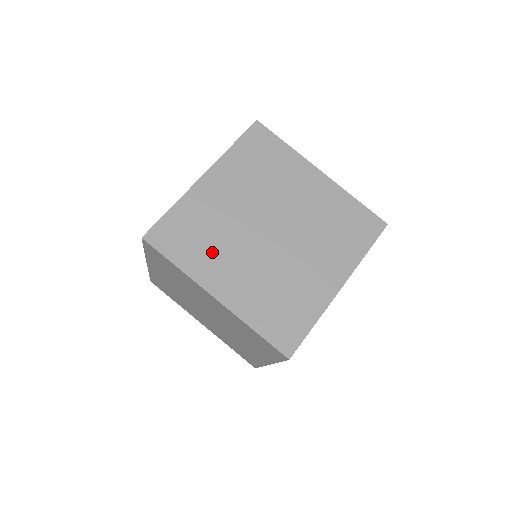
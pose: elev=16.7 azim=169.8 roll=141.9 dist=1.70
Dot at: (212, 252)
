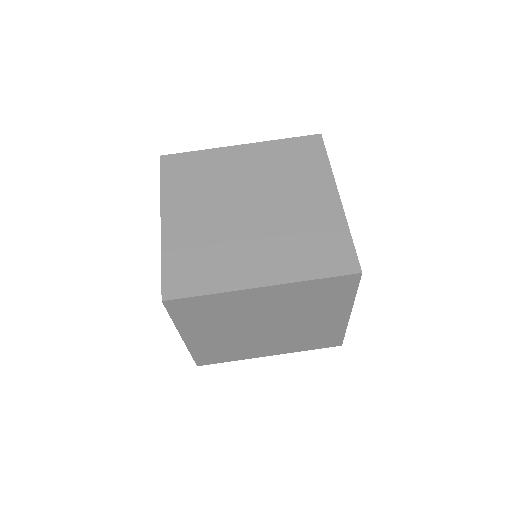
Dot at: (192, 192)
